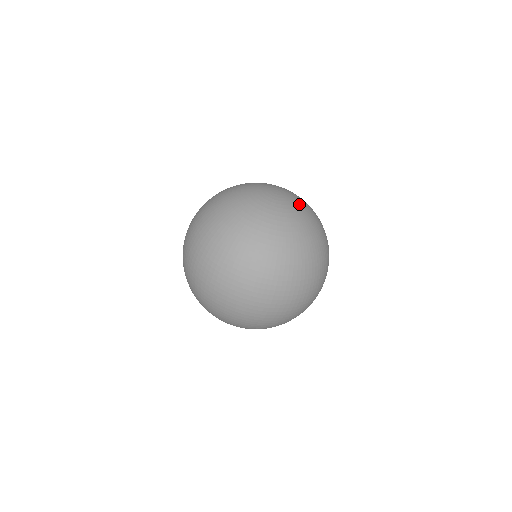
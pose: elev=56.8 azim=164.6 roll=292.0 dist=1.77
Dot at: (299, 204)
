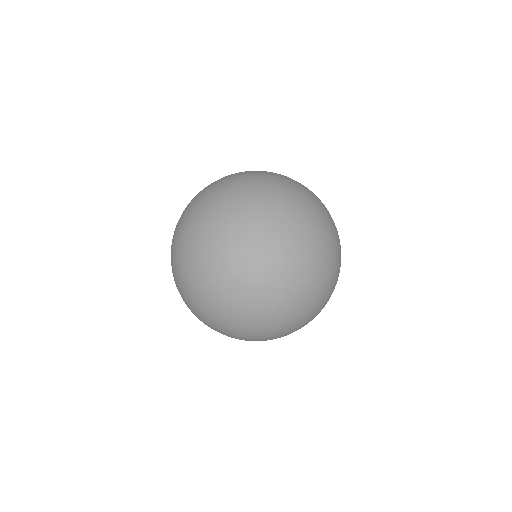
Dot at: (284, 182)
